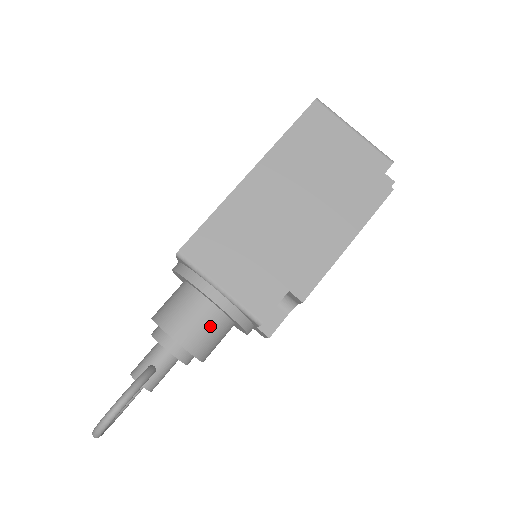
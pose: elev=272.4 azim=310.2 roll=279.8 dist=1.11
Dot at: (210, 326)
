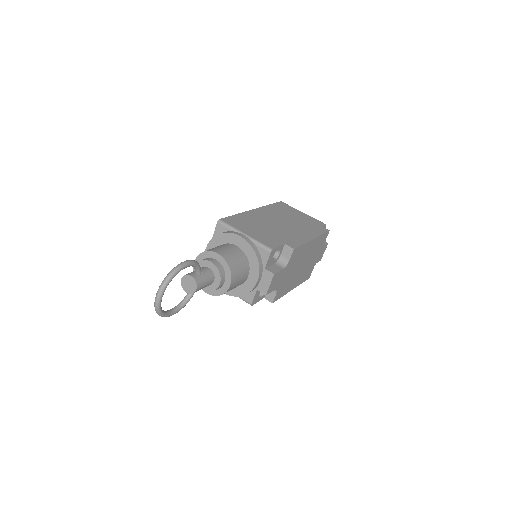
Dot at: (238, 256)
